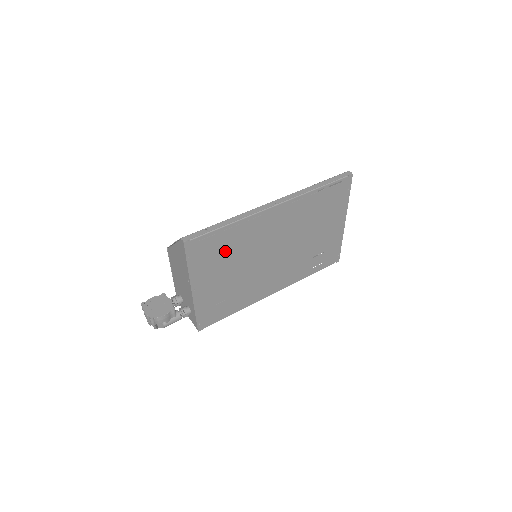
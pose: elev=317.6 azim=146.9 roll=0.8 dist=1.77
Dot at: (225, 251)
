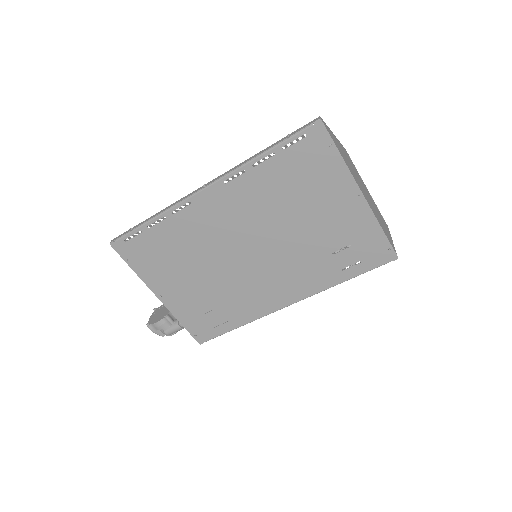
Dot at: (169, 251)
